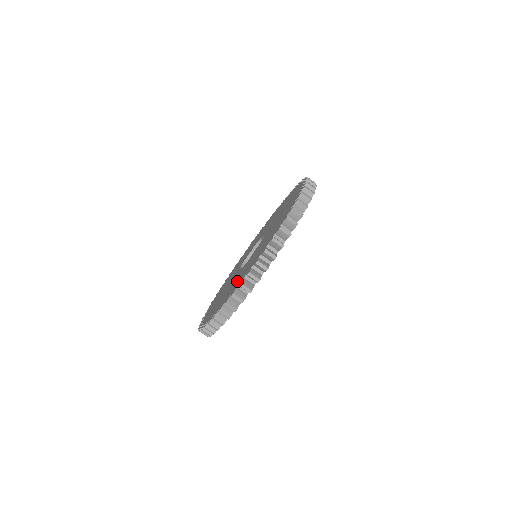
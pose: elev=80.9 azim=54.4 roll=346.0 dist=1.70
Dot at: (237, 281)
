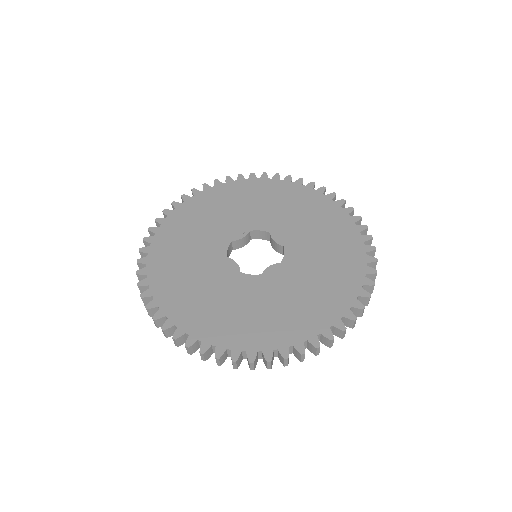
Dot at: (259, 321)
